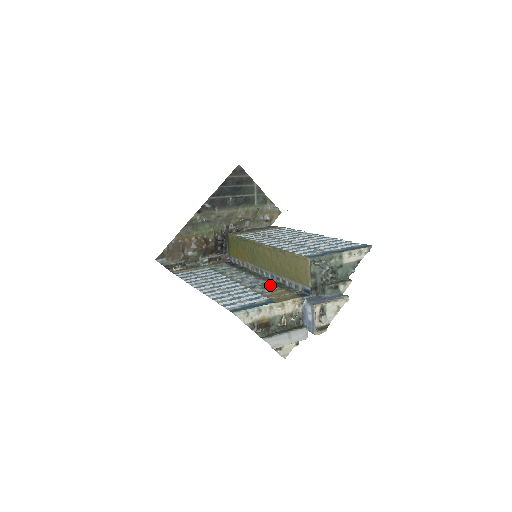
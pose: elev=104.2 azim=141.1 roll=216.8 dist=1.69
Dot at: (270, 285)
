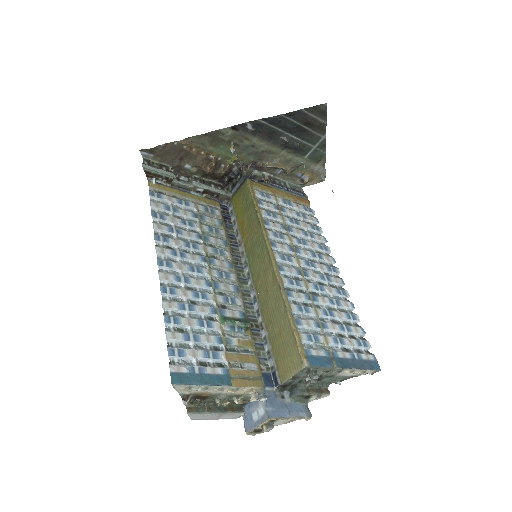
Dot at: (243, 327)
